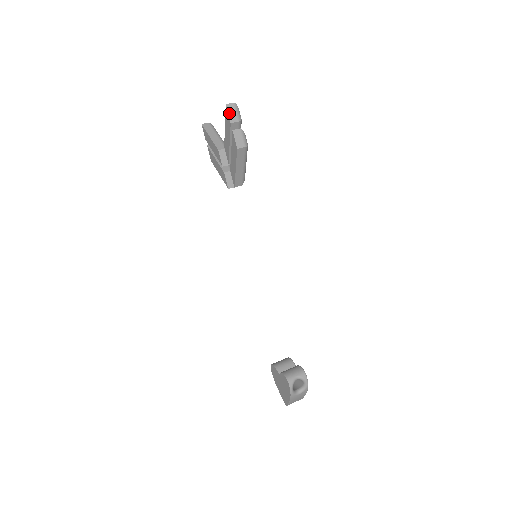
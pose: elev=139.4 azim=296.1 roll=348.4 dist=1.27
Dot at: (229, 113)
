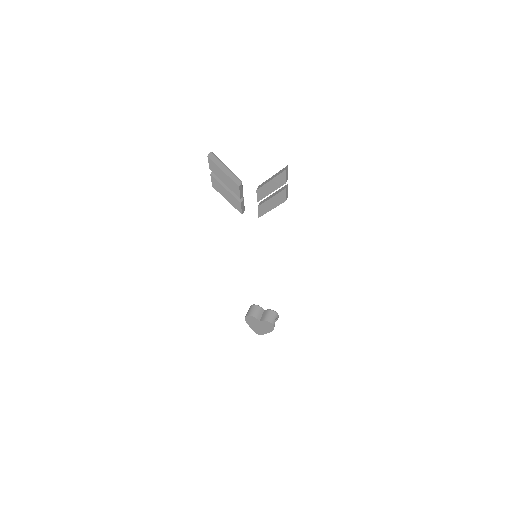
Dot at: (286, 176)
